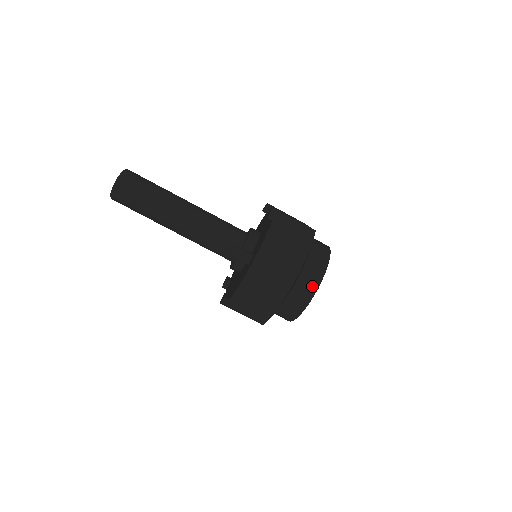
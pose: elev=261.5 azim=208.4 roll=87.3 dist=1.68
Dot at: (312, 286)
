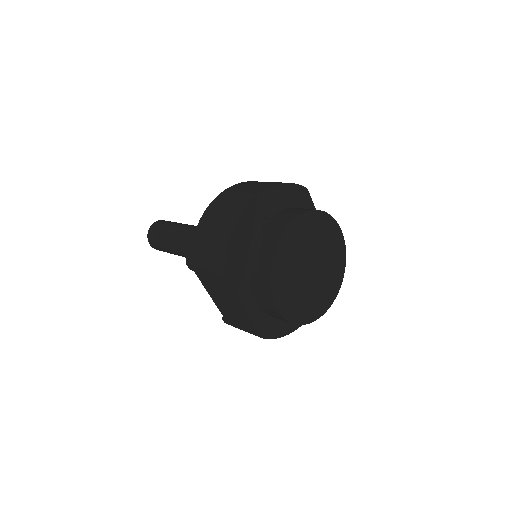
Dot at: (289, 217)
